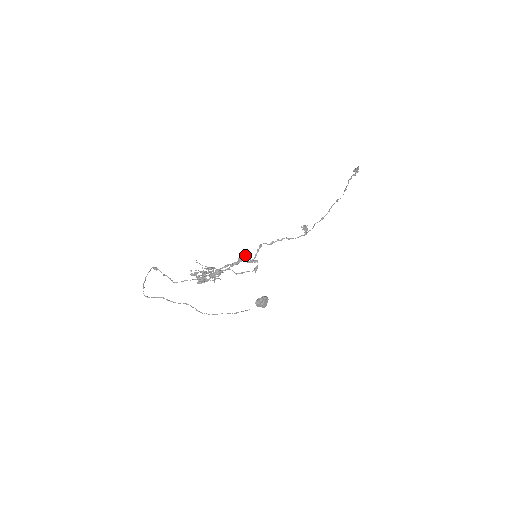
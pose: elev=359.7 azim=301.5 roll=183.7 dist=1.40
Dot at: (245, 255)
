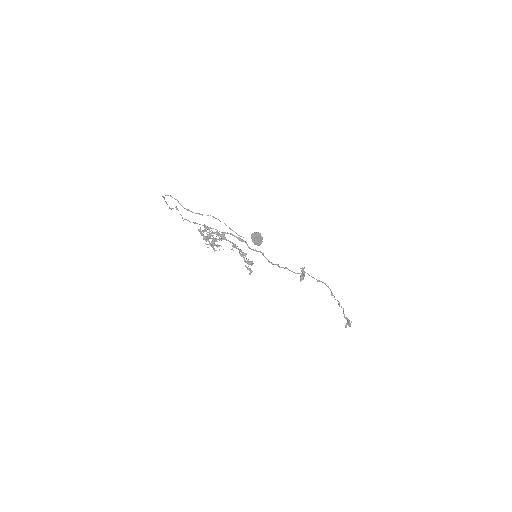
Dot at: occluded
